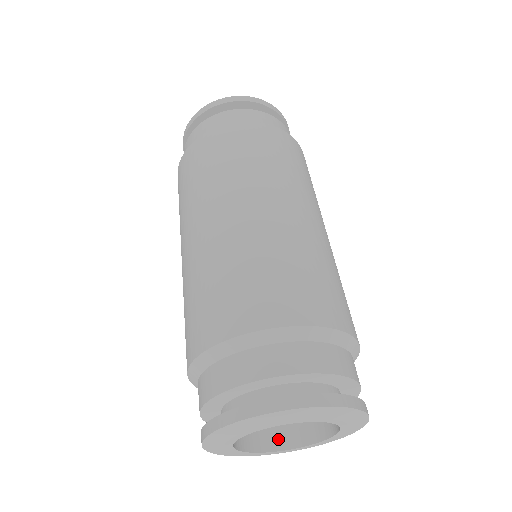
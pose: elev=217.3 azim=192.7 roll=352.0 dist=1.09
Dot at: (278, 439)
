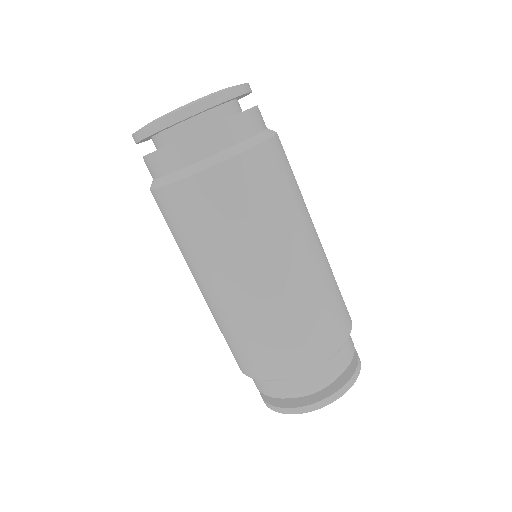
Dot at: occluded
